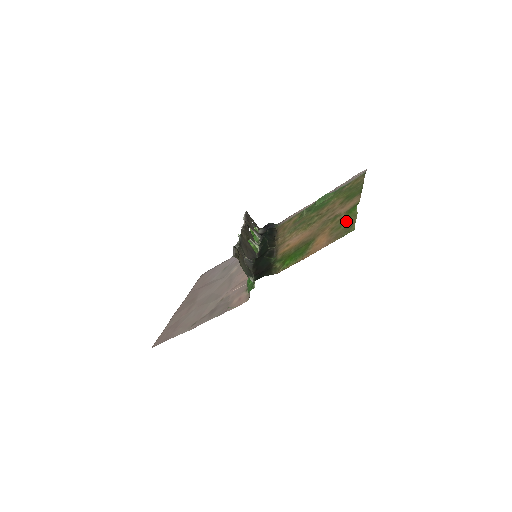
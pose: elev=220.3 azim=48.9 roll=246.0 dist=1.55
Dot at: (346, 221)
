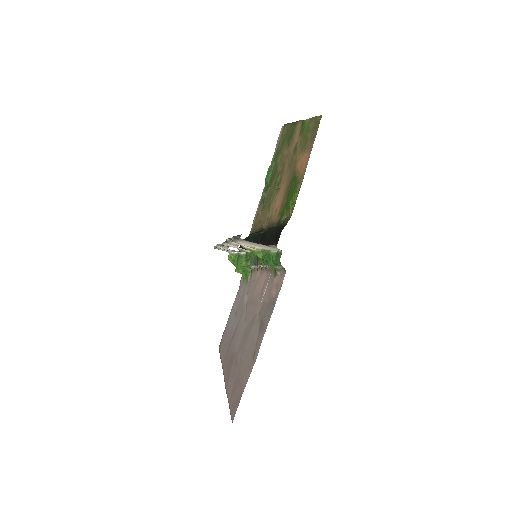
Dot at: (307, 131)
